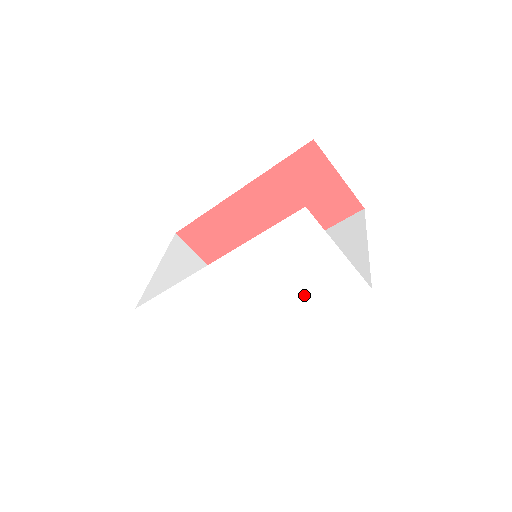
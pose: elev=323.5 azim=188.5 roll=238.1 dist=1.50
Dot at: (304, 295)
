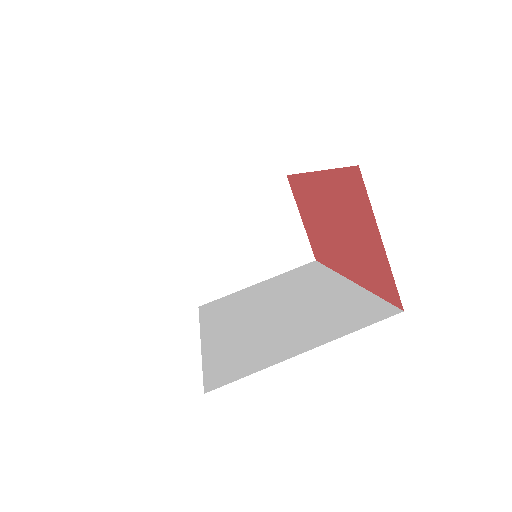
Dot at: occluded
